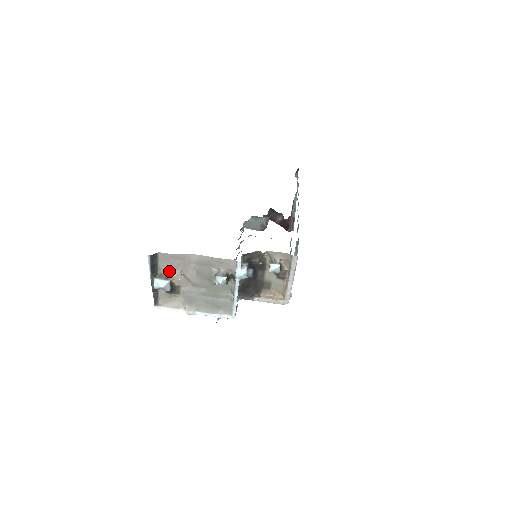
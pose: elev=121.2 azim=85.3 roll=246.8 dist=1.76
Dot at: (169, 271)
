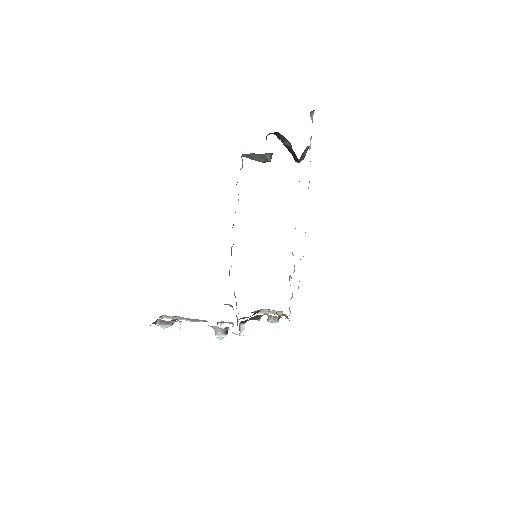
Dot at: (169, 322)
